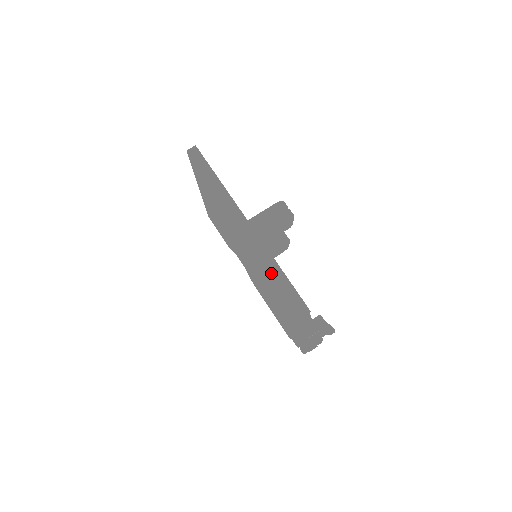
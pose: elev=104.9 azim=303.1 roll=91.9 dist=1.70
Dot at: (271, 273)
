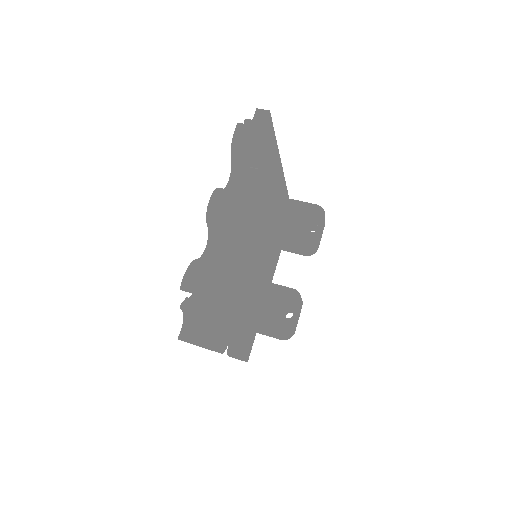
Dot at: occluded
